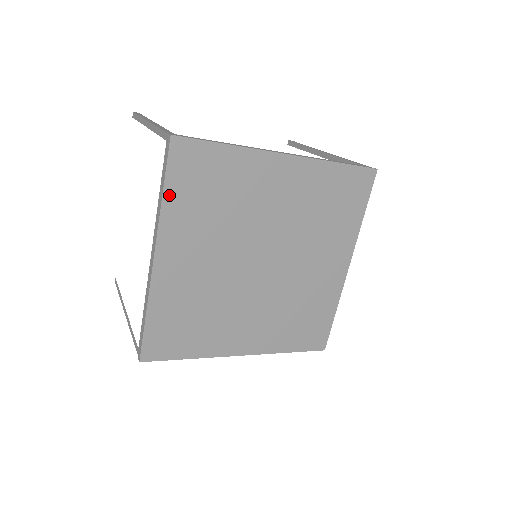
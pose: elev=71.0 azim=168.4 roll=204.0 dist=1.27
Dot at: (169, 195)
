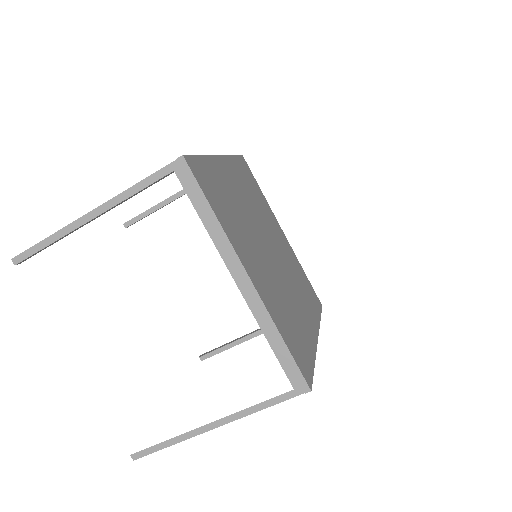
Dot at: (215, 211)
